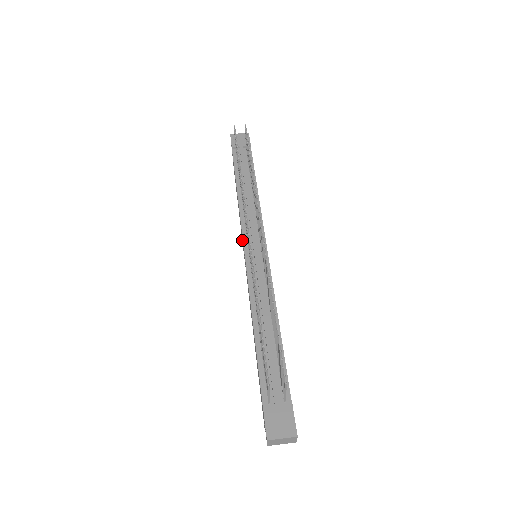
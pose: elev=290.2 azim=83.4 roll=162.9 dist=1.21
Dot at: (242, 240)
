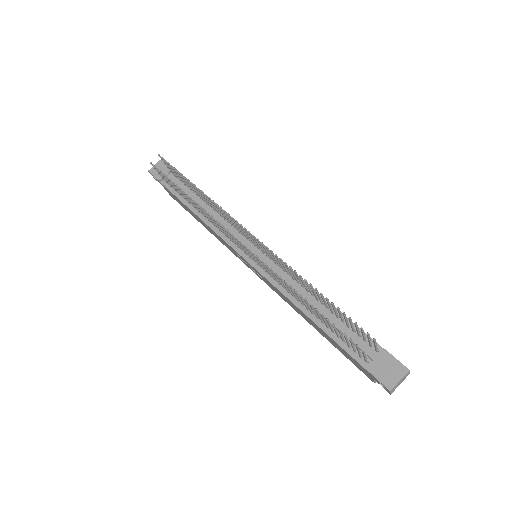
Dot at: (232, 251)
